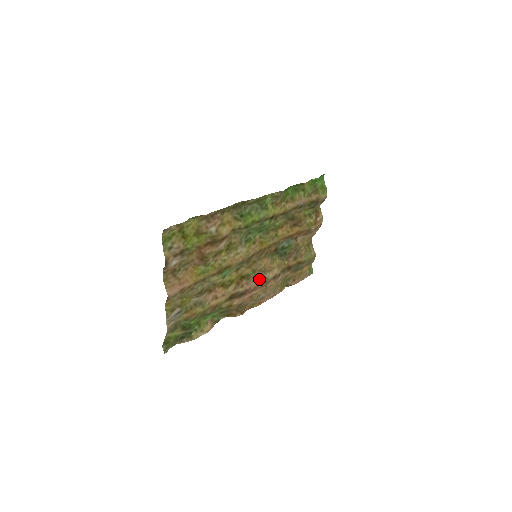
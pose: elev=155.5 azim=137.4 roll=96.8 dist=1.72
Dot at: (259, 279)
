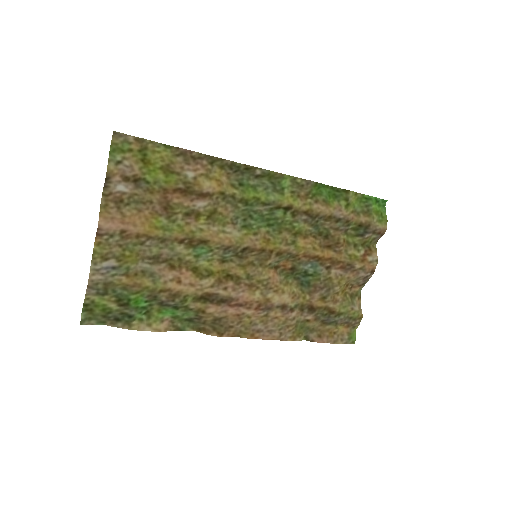
Dot at: (255, 294)
